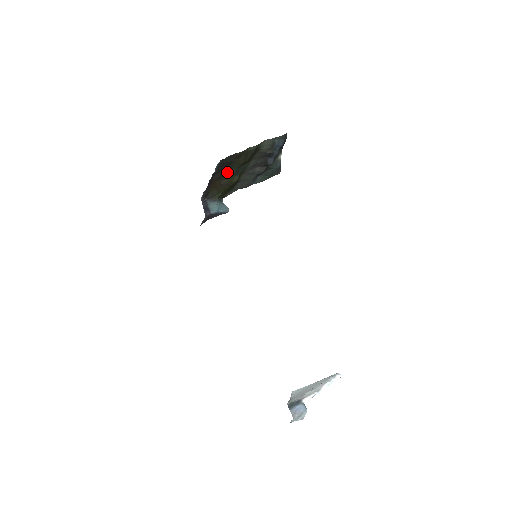
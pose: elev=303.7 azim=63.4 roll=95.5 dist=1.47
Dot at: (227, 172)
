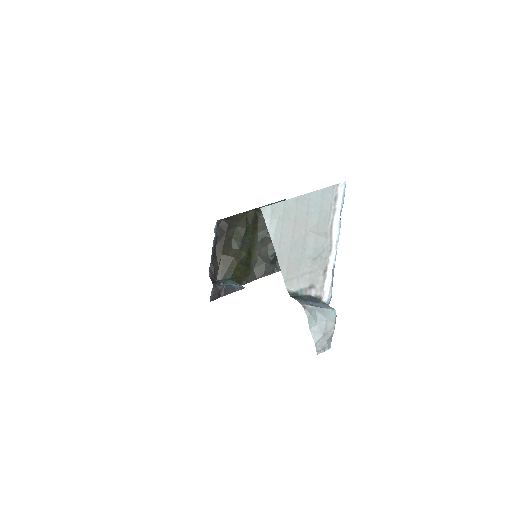
Dot at: (231, 242)
